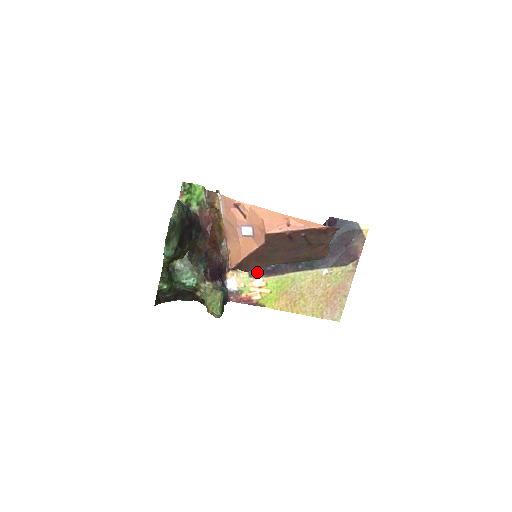
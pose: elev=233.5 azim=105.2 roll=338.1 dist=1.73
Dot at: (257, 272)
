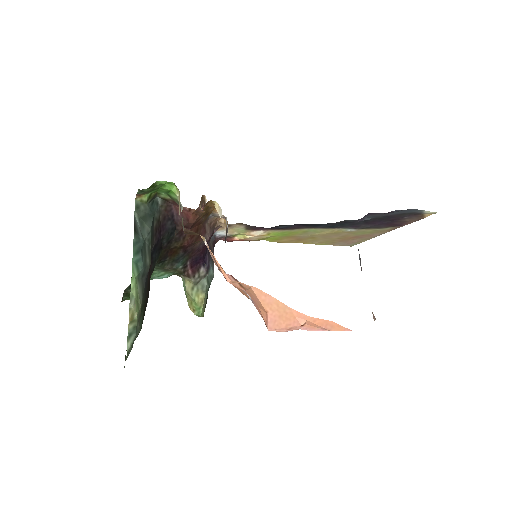
Dot at: (257, 228)
